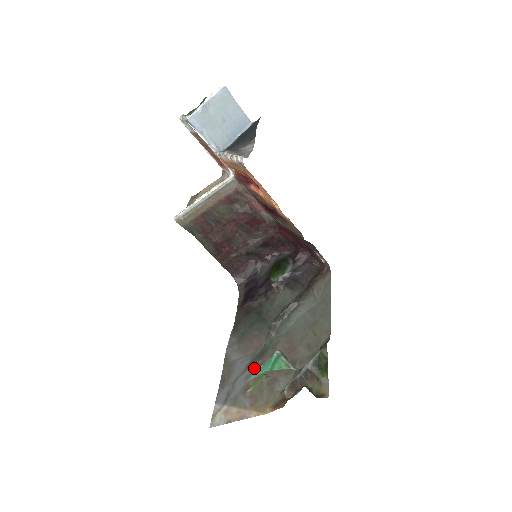
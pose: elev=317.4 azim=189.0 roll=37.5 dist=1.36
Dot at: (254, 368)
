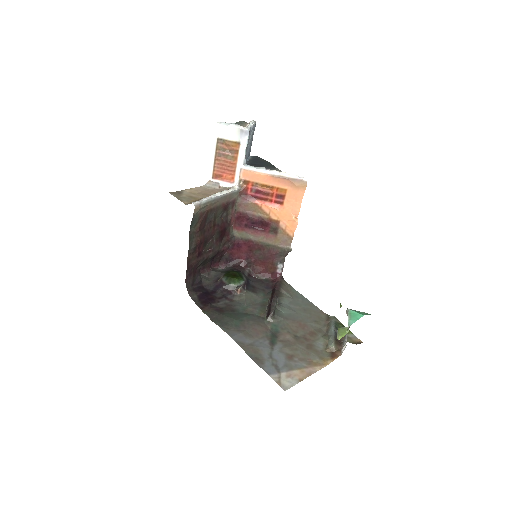
Dot at: (280, 344)
